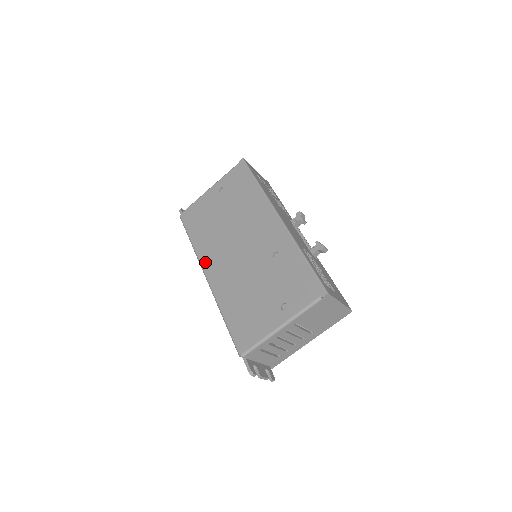
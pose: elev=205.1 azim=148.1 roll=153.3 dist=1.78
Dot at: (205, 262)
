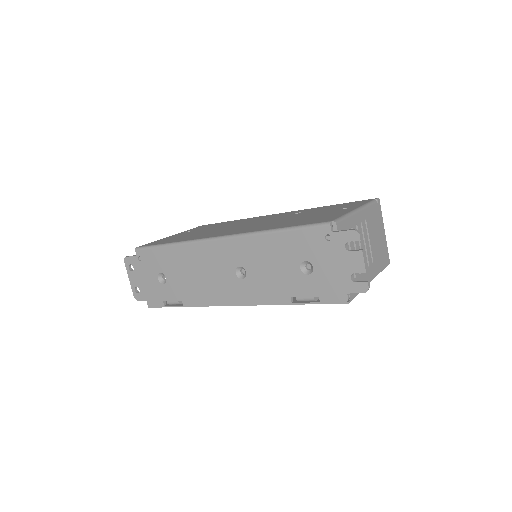
Dot at: (208, 236)
